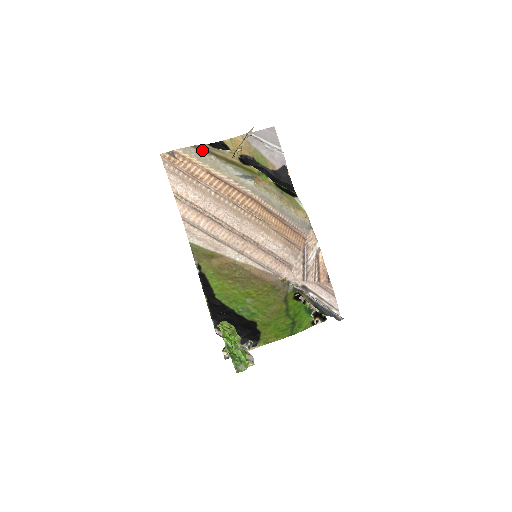
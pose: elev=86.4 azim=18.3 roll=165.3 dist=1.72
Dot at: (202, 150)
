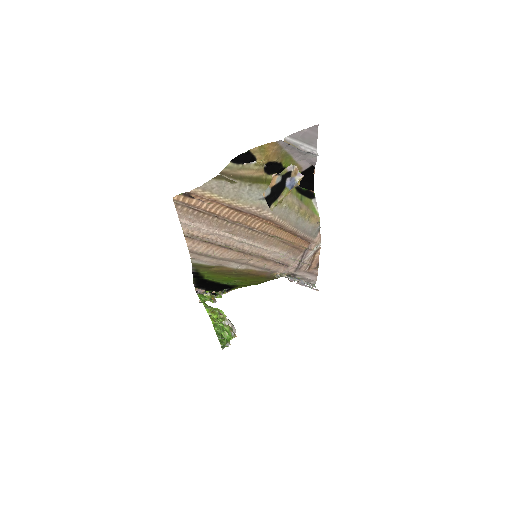
Dot at: (225, 179)
